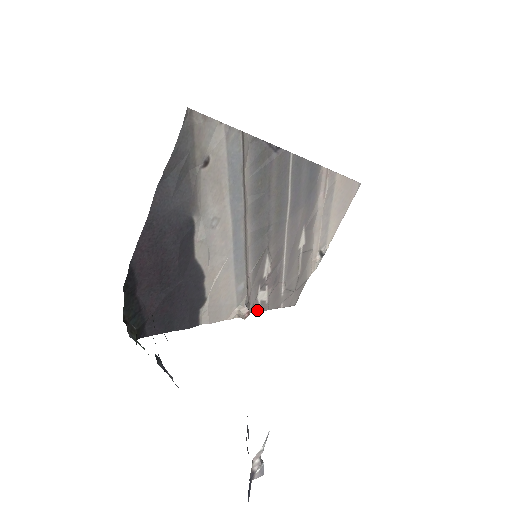
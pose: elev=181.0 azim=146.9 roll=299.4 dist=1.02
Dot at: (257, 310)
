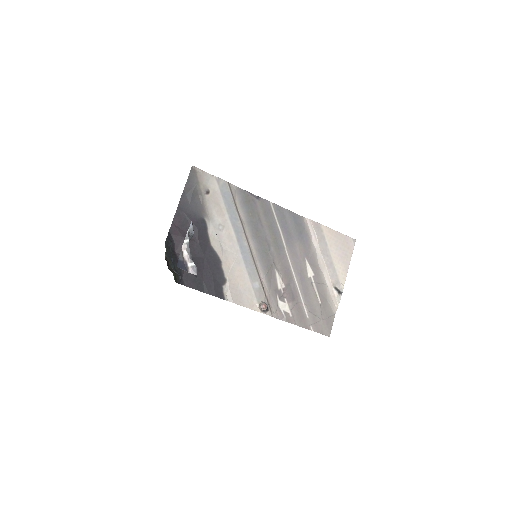
Dot at: (283, 320)
